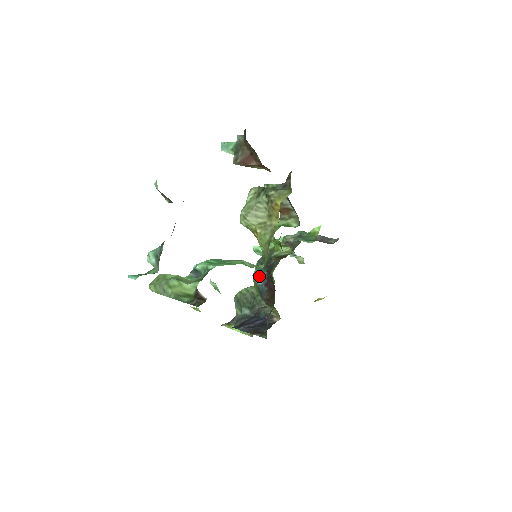
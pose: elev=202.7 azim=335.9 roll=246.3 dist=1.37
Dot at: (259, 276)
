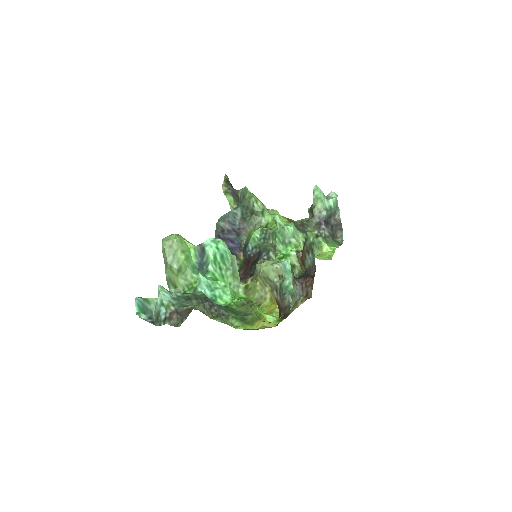
Dot at: (254, 243)
